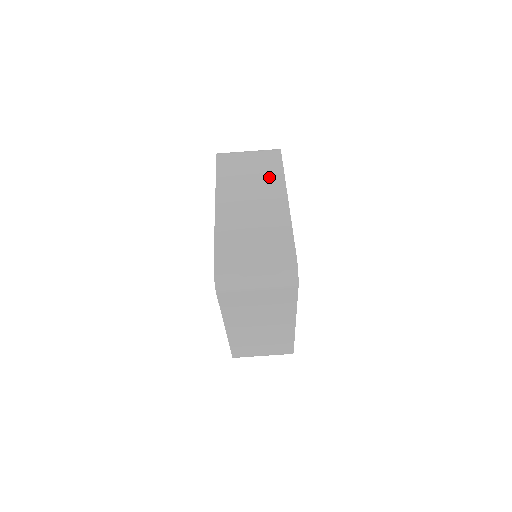
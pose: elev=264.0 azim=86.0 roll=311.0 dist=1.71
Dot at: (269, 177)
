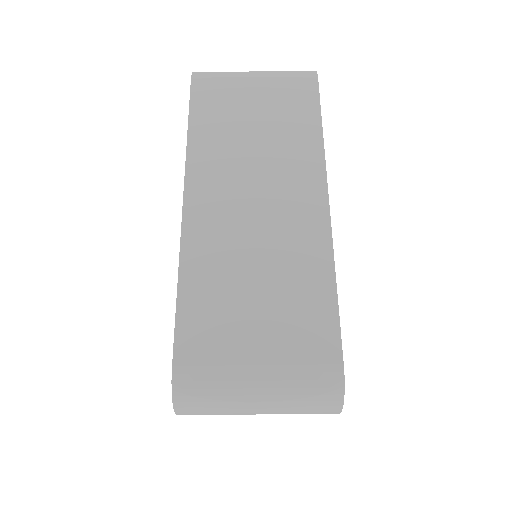
Dot at: (293, 144)
